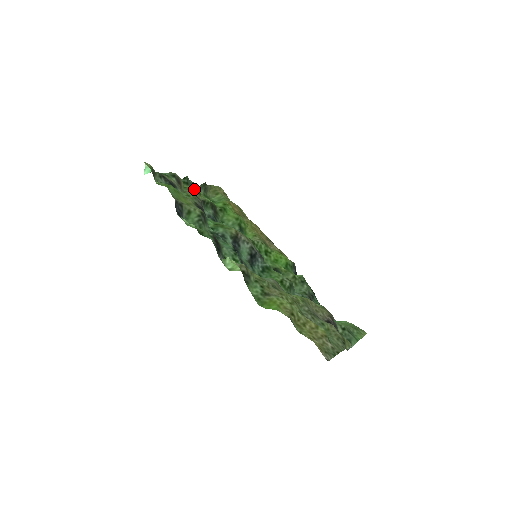
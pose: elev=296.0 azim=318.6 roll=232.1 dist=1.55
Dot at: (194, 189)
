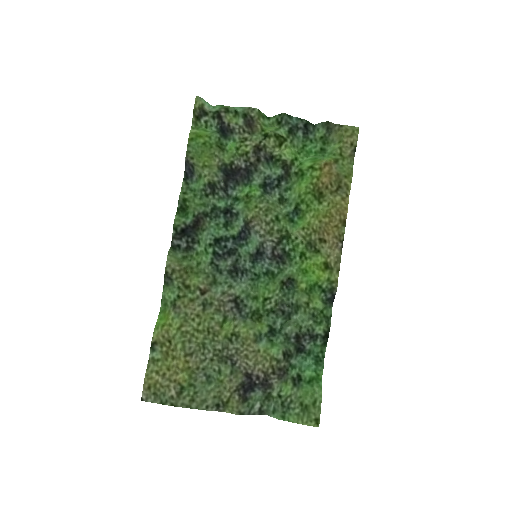
Dot at: (269, 137)
